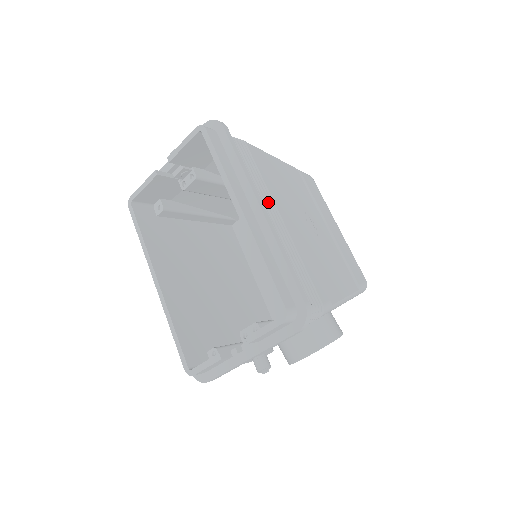
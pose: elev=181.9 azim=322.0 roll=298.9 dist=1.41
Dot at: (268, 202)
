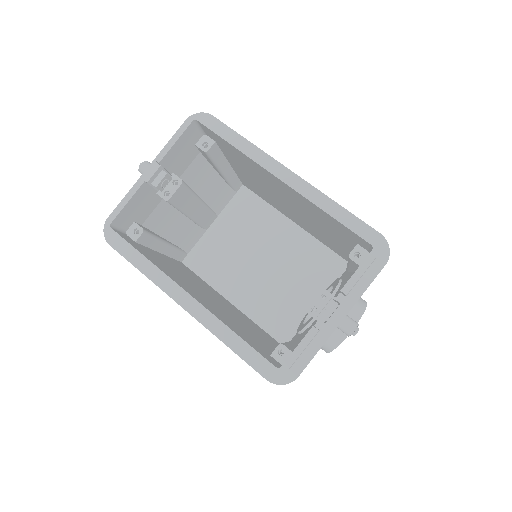
Dot at: occluded
